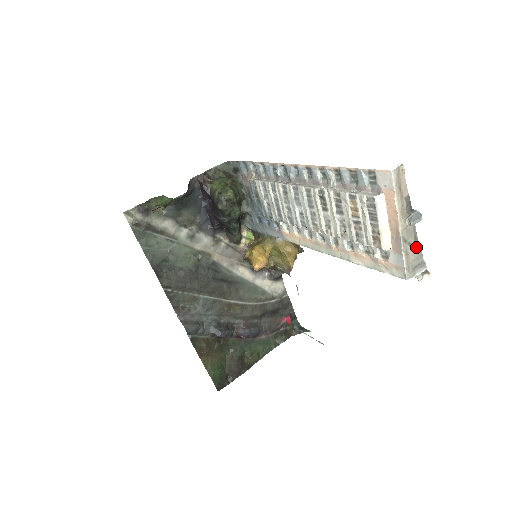
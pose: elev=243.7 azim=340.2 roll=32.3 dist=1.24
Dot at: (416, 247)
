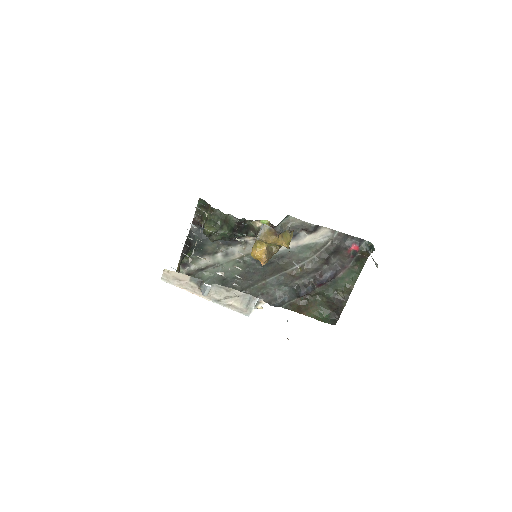
Dot at: (235, 294)
